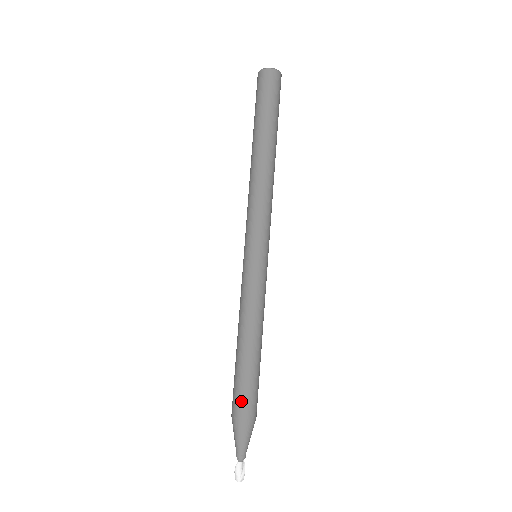
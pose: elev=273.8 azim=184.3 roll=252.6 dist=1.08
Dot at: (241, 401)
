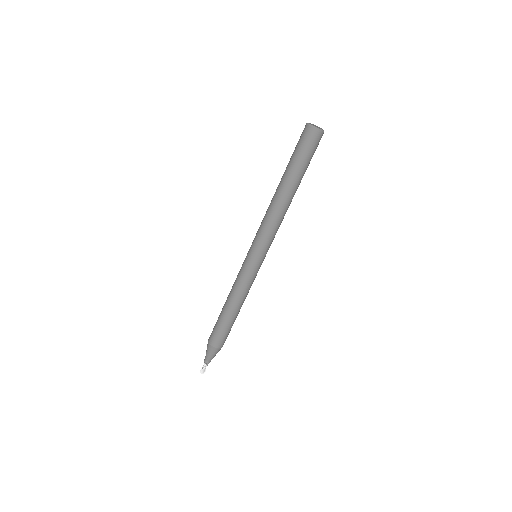
Dot at: (224, 339)
